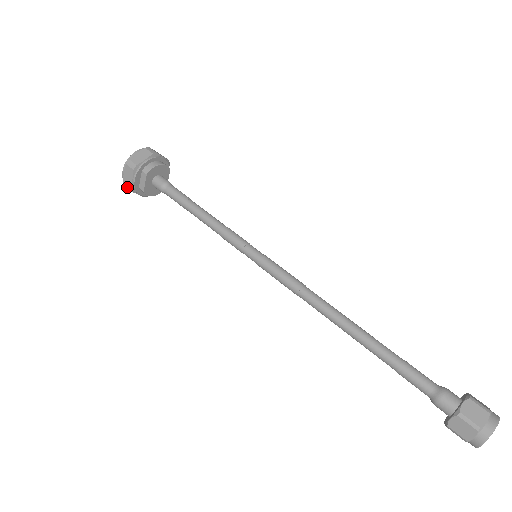
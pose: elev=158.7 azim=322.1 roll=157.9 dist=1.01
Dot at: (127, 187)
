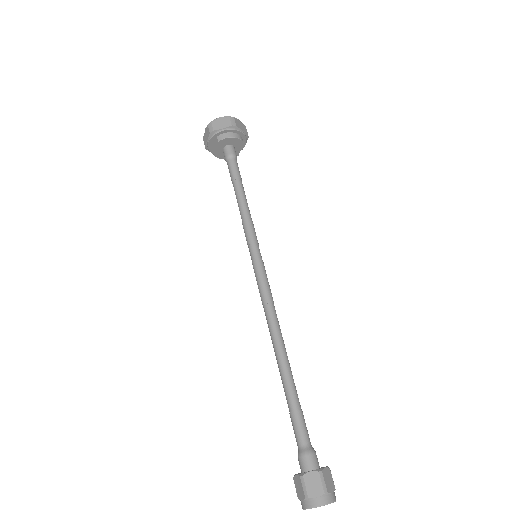
Dot at: (204, 143)
